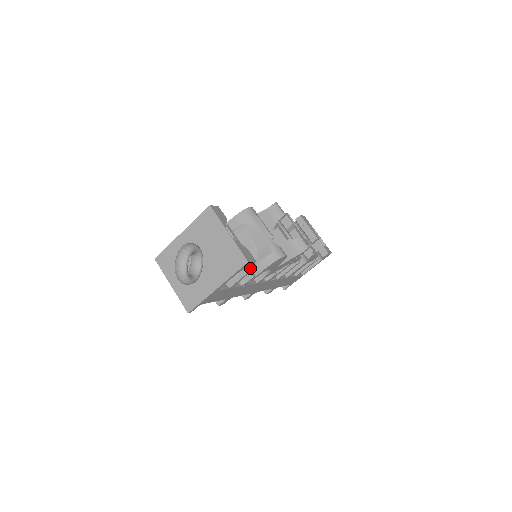
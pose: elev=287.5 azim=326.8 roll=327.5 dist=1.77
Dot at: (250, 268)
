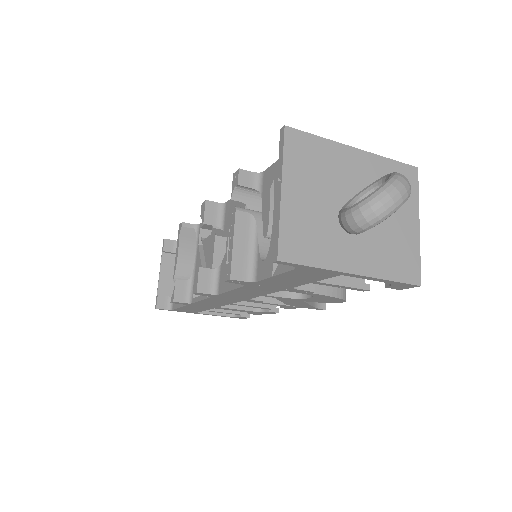
Dot at: (364, 285)
